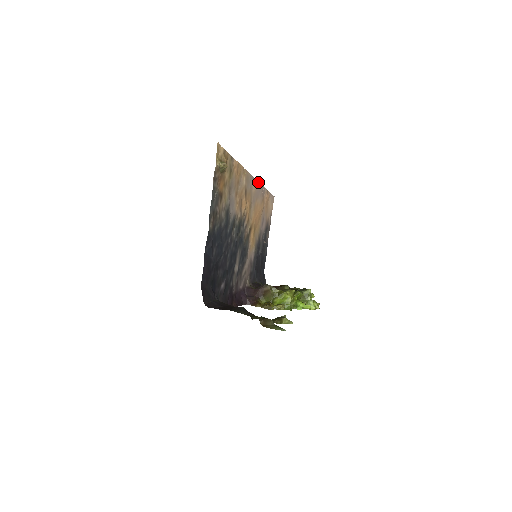
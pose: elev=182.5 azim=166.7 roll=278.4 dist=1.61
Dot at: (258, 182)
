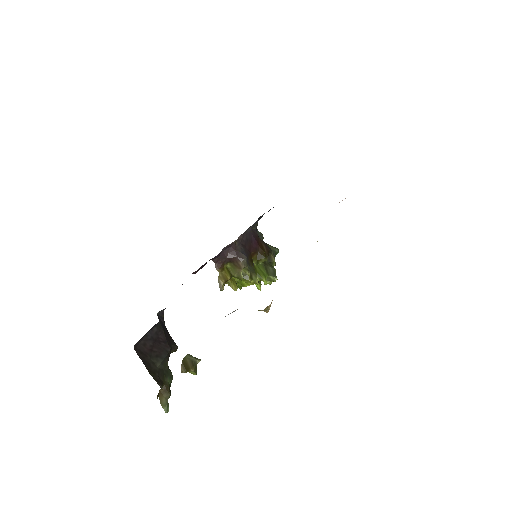
Dot at: occluded
